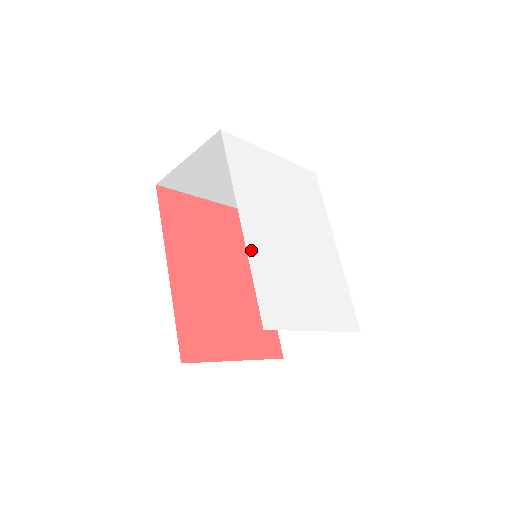
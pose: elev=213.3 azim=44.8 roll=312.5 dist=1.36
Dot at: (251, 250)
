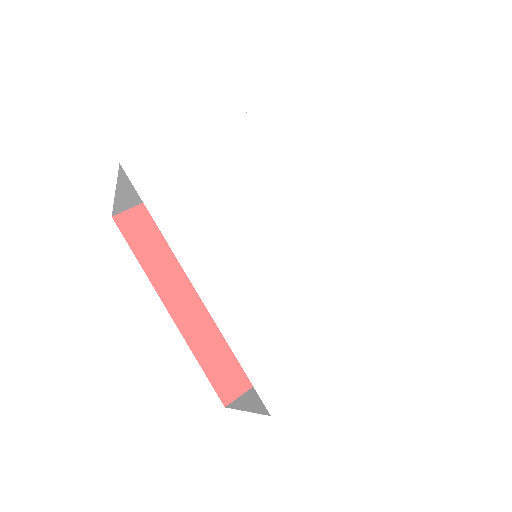
Dot at: (223, 318)
